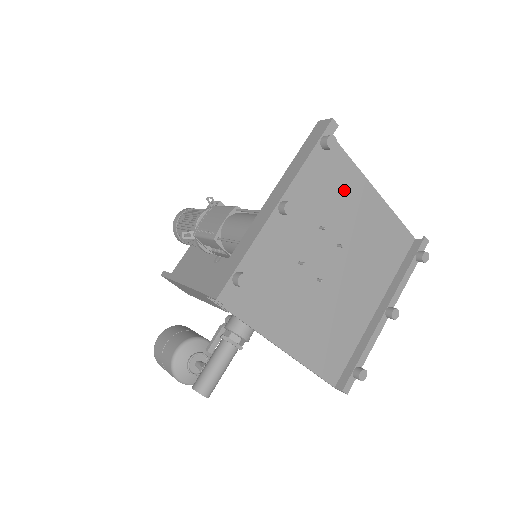
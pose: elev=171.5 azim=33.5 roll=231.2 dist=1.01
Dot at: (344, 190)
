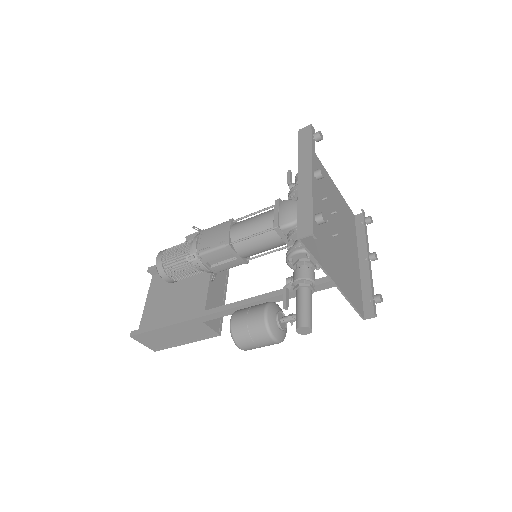
Dot at: occluded
